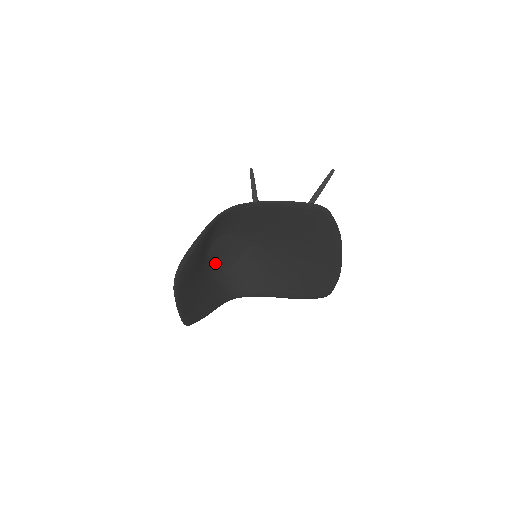
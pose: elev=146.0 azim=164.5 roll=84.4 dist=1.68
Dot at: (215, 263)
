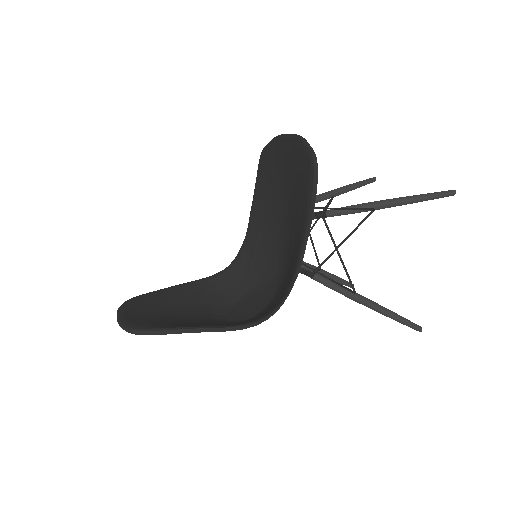
Dot at: (242, 318)
